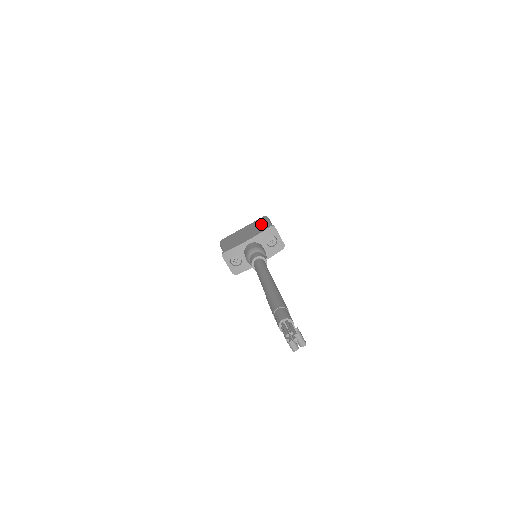
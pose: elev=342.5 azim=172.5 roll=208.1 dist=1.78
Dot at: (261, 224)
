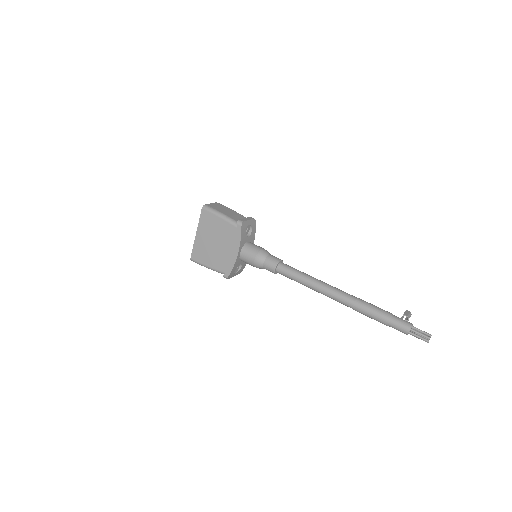
Dot at: (220, 225)
